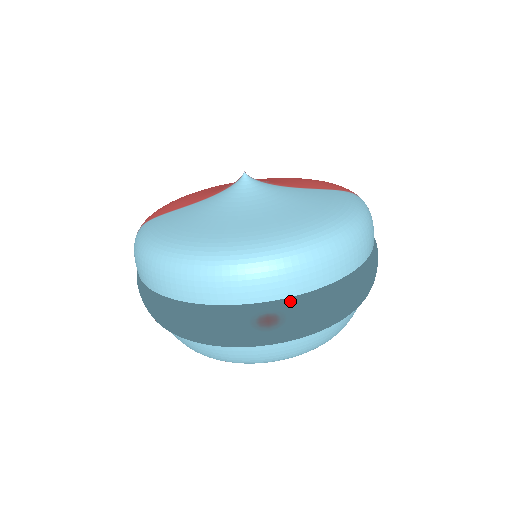
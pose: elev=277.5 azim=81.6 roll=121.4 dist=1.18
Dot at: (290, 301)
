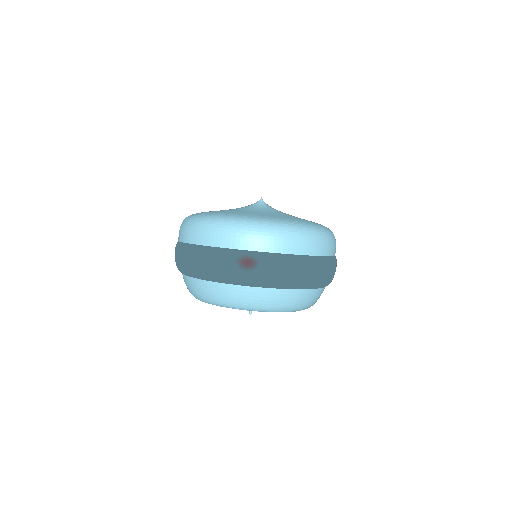
Dot at: (264, 254)
